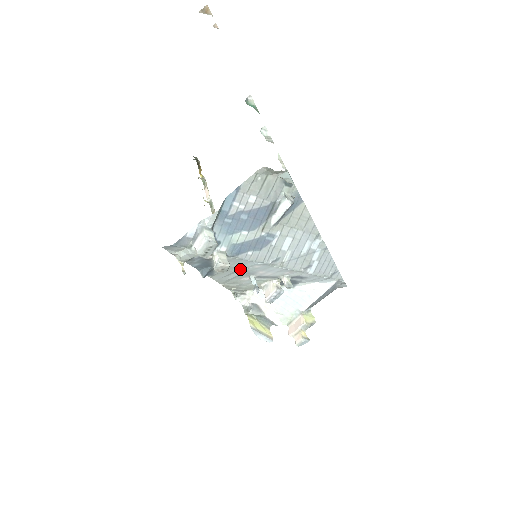
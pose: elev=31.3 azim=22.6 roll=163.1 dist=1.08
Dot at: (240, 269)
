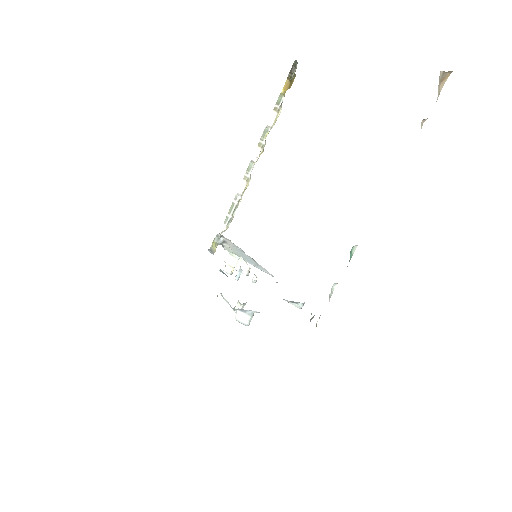
Dot at: occluded
